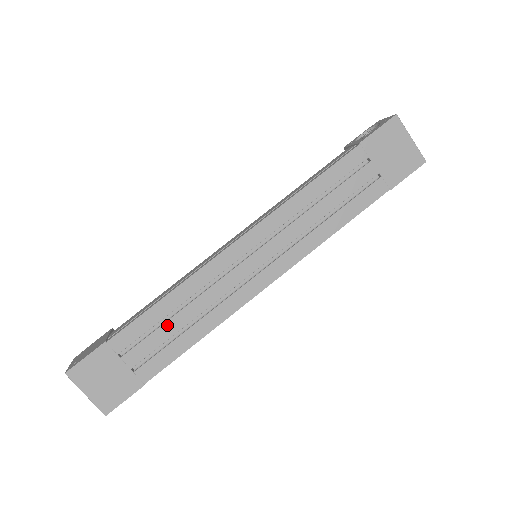
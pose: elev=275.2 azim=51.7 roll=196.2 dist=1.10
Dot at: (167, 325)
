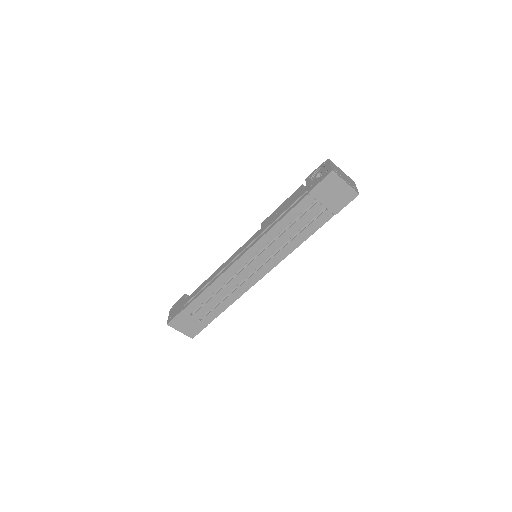
Dot at: (212, 300)
